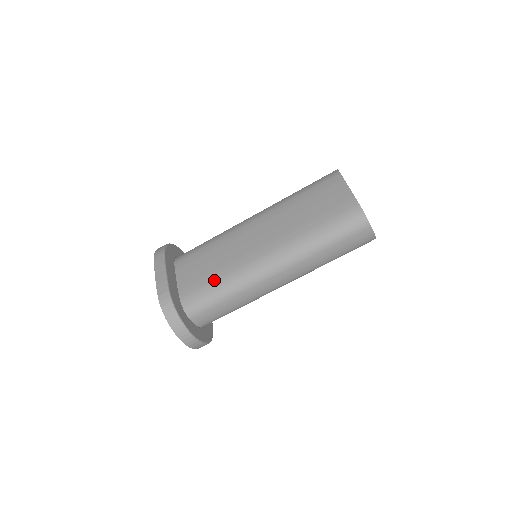
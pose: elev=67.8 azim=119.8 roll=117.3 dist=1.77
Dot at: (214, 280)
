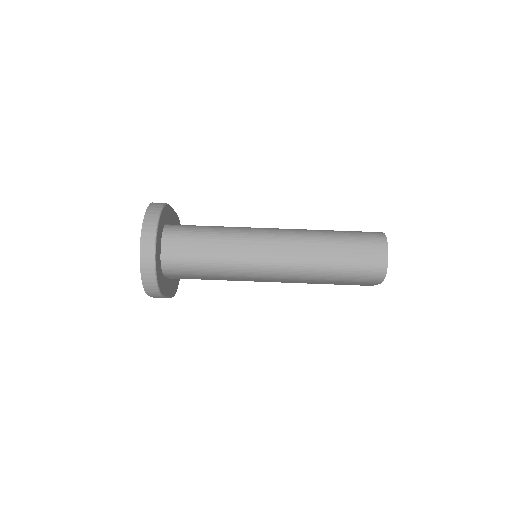
Dot at: occluded
